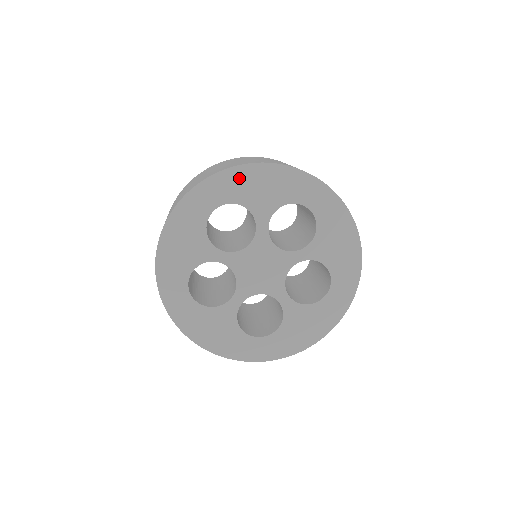
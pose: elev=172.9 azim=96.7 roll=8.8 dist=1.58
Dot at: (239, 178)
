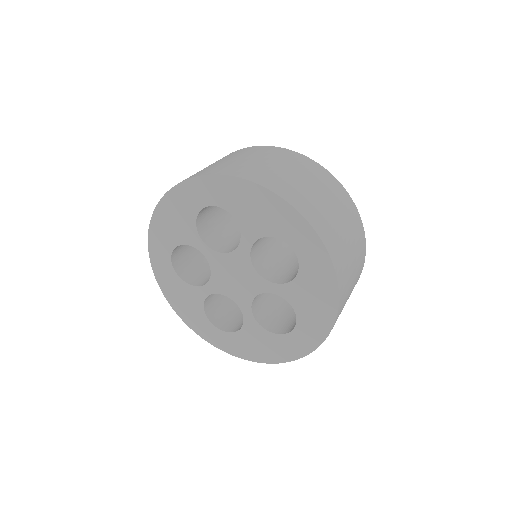
Dot at: (237, 190)
